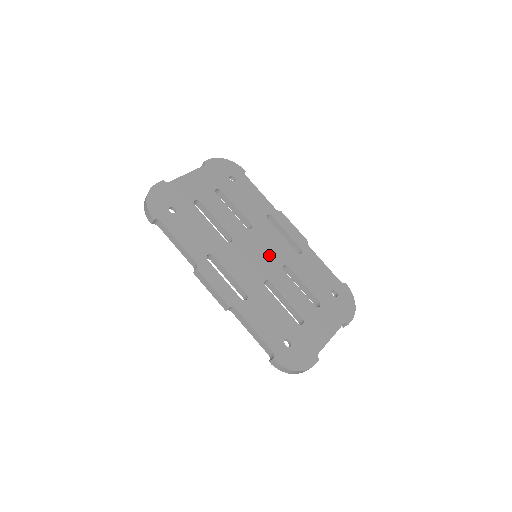
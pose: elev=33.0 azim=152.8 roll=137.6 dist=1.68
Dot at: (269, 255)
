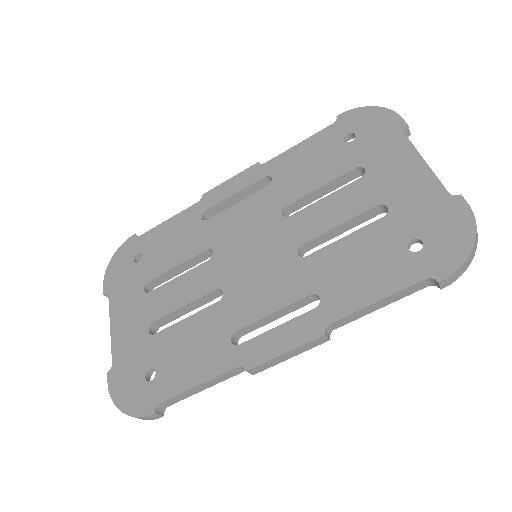
Dot at: (260, 234)
